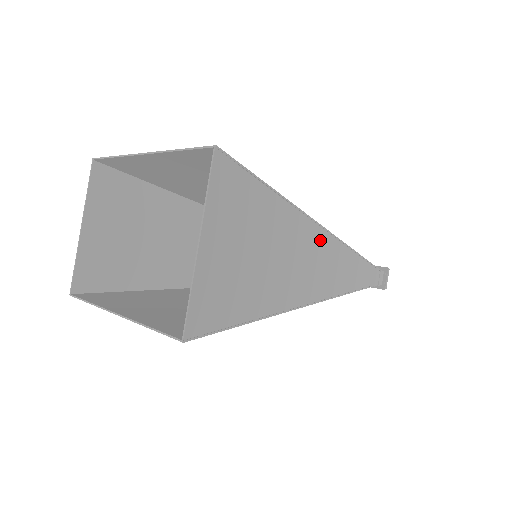
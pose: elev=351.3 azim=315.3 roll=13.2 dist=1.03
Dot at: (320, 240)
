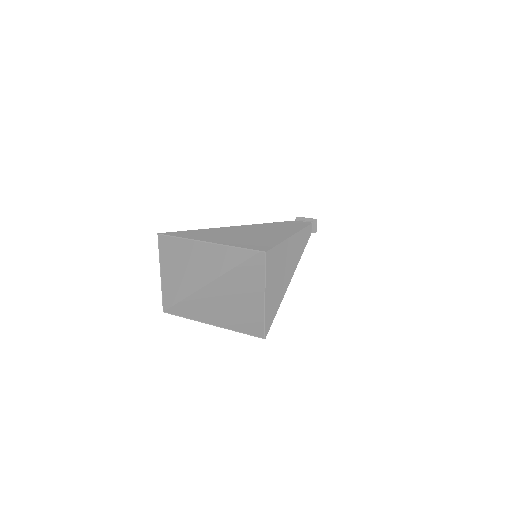
Dot at: (293, 242)
